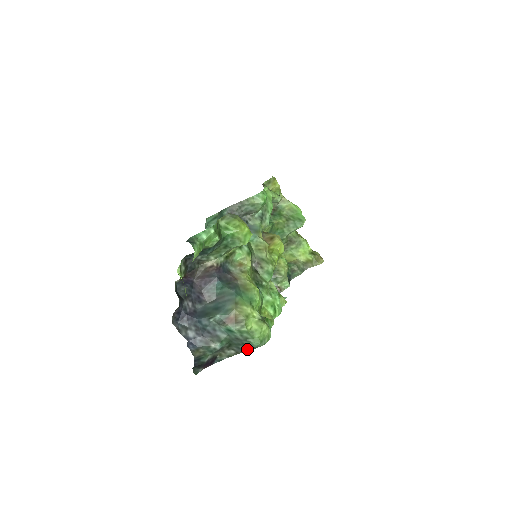
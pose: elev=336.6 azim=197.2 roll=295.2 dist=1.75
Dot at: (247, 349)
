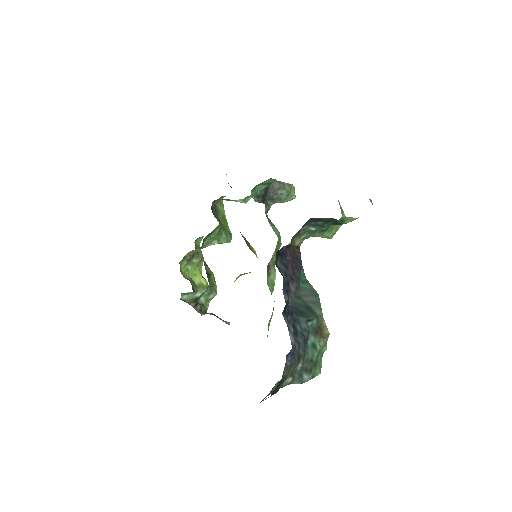
Dot at: (307, 379)
